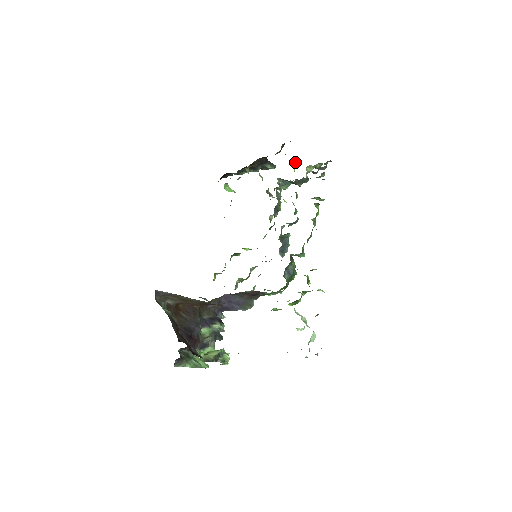
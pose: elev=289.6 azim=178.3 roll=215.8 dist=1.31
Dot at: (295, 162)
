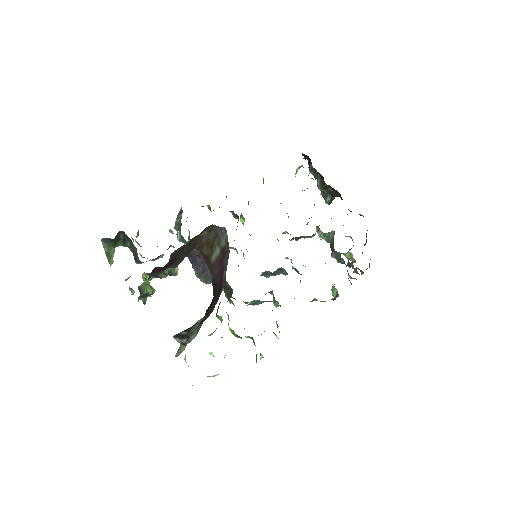
Dot at: occluded
